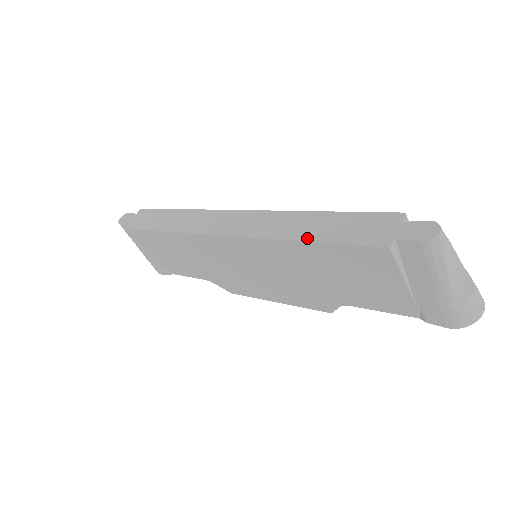
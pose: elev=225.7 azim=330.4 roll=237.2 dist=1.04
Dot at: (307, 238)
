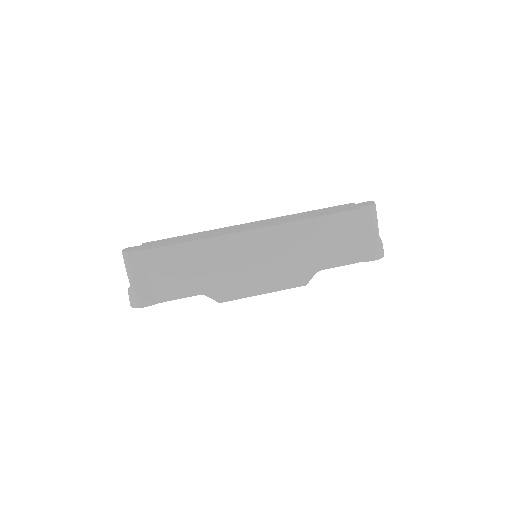
Dot at: (315, 216)
